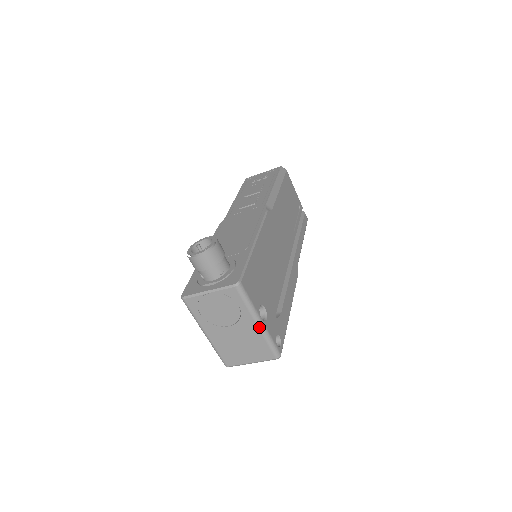
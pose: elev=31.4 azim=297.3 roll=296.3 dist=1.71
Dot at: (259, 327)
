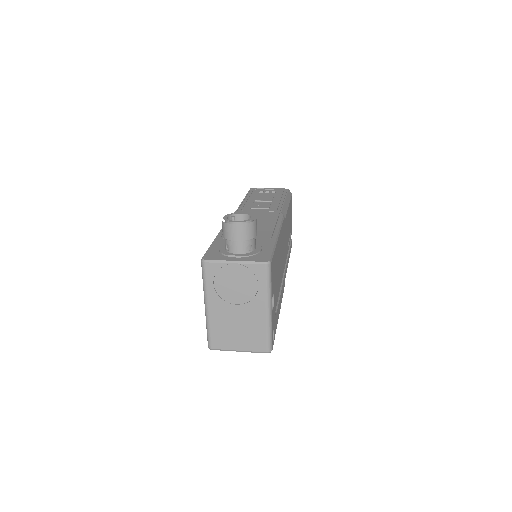
Dot at: (267, 314)
